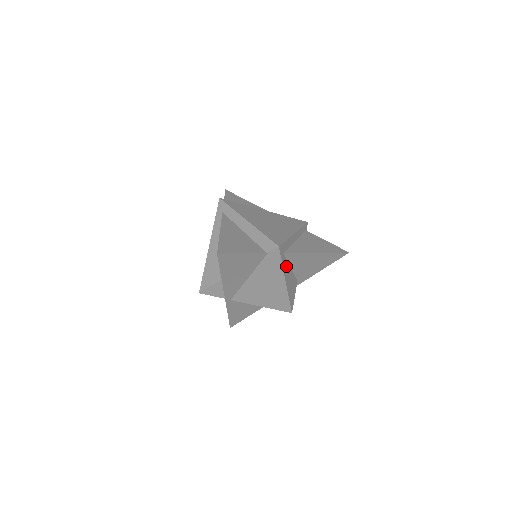
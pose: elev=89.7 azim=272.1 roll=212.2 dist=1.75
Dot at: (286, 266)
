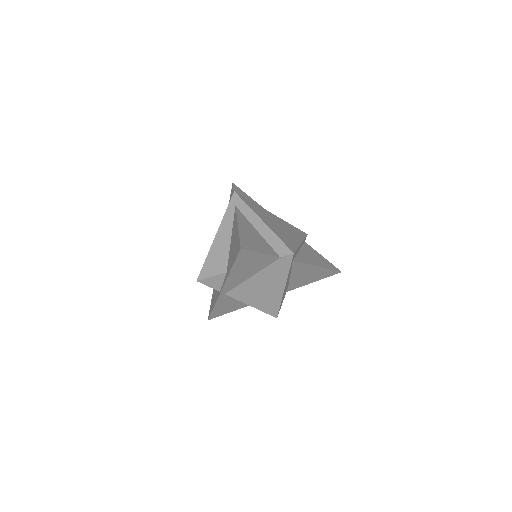
Dot at: (289, 273)
